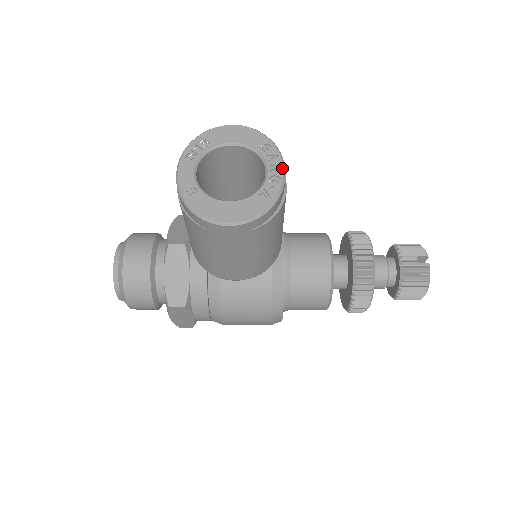
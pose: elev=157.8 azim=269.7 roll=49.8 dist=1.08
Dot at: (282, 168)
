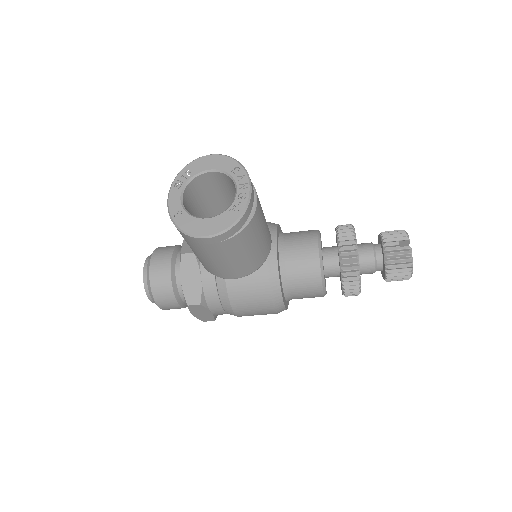
Dot at: (248, 186)
